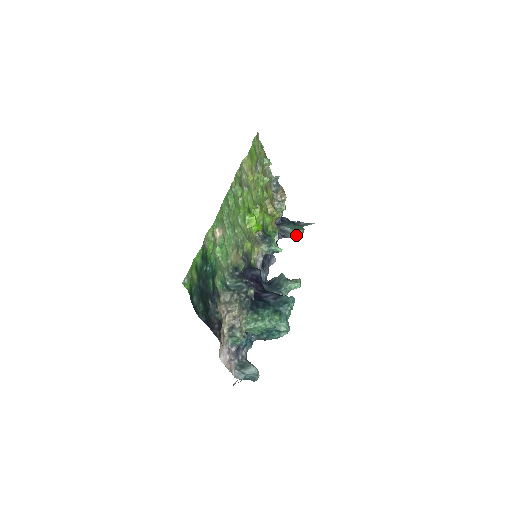
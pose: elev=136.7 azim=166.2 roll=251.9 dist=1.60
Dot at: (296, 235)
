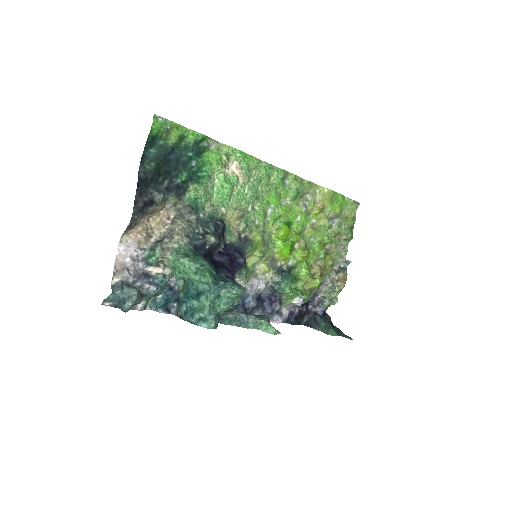
Dot at: (324, 331)
